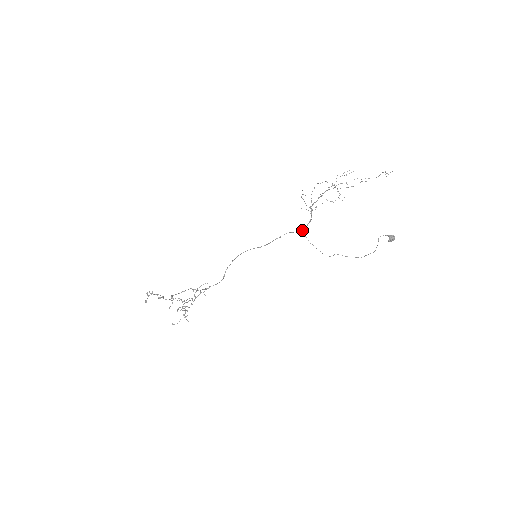
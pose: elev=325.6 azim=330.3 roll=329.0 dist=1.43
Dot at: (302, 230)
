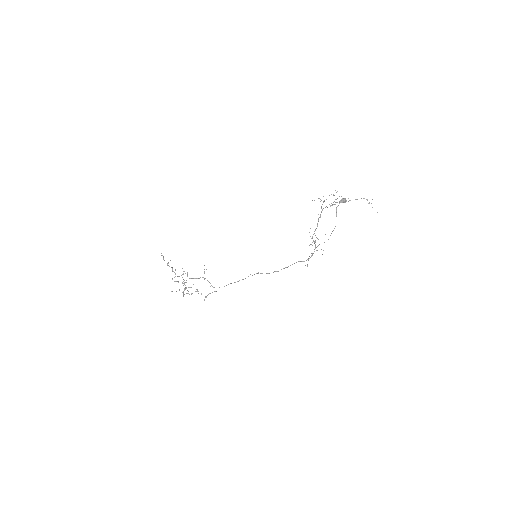
Dot at: (304, 261)
